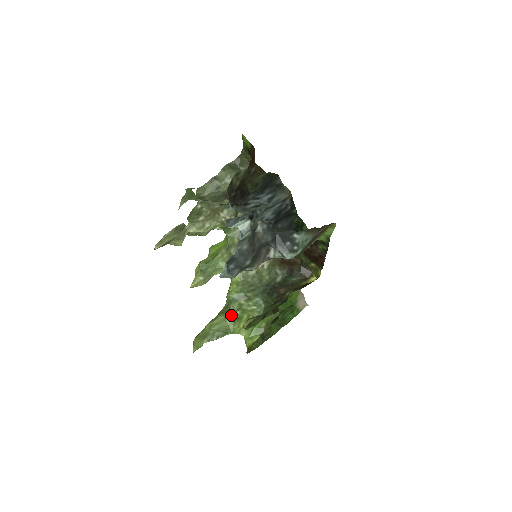
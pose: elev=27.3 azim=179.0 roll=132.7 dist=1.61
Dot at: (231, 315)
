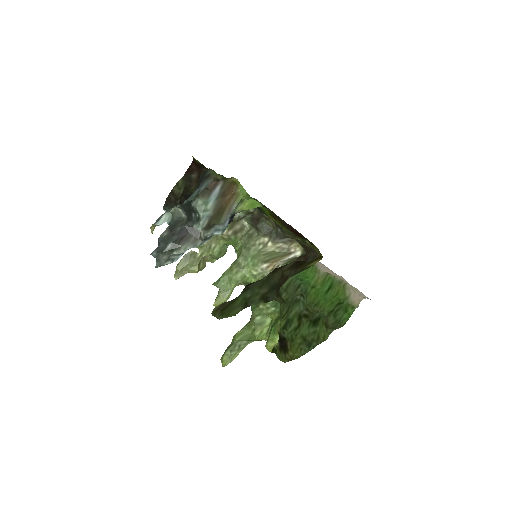
Dot at: (252, 322)
